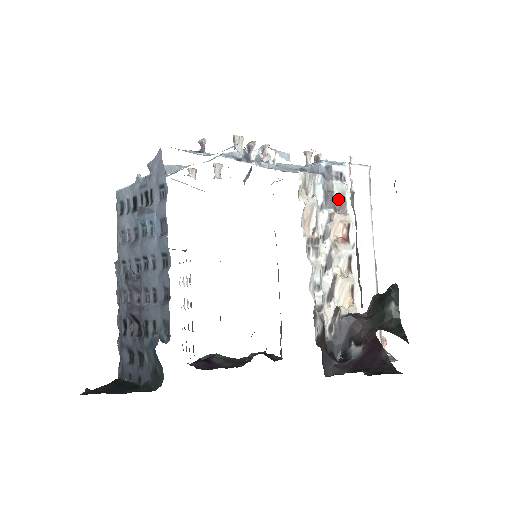
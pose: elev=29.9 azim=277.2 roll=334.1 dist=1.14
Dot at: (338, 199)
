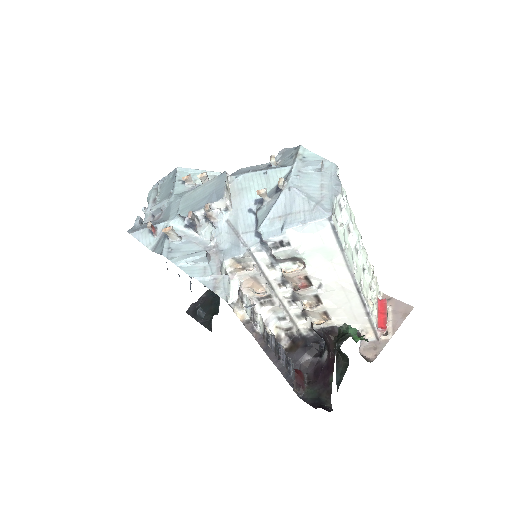
Dot at: (287, 259)
